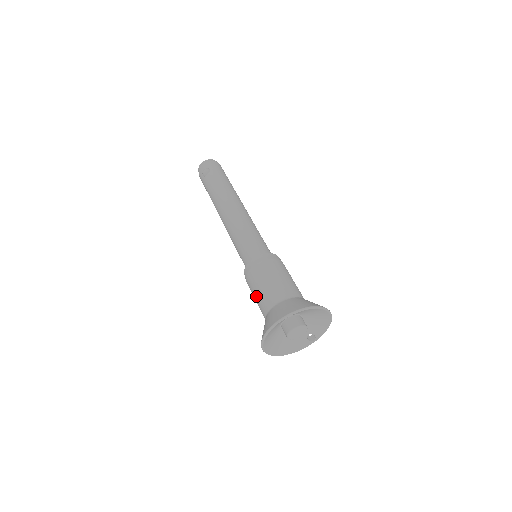
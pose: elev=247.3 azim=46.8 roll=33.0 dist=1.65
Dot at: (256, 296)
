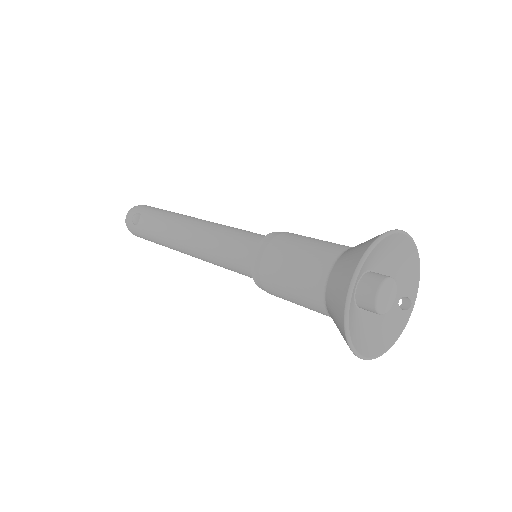
Dot at: (291, 290)
